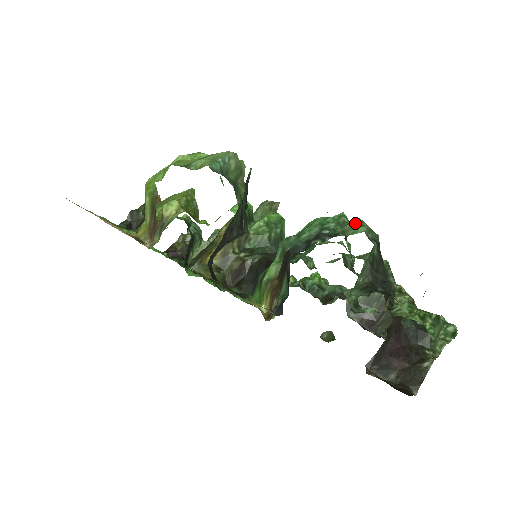
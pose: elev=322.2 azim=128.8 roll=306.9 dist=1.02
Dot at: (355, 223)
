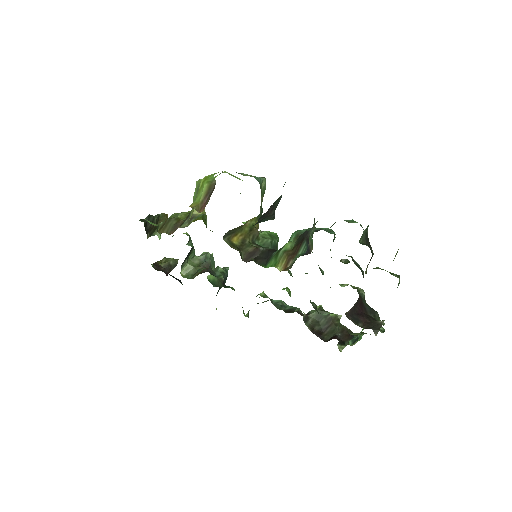
Dot at: (351, 220)
